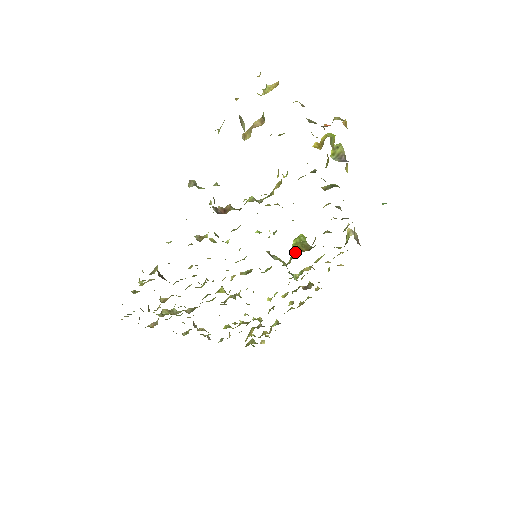
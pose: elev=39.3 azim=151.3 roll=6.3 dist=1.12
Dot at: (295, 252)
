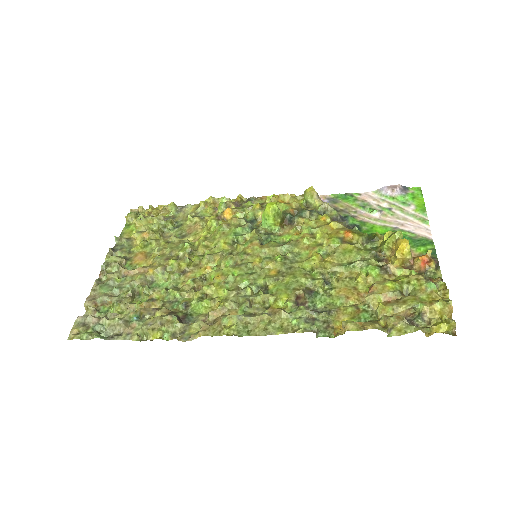
Dot at: (278, 231)
